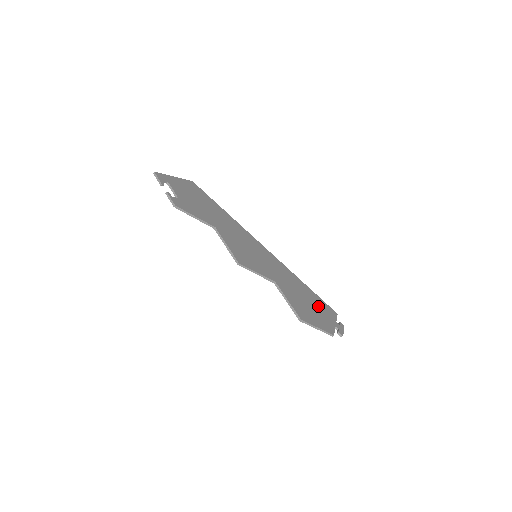
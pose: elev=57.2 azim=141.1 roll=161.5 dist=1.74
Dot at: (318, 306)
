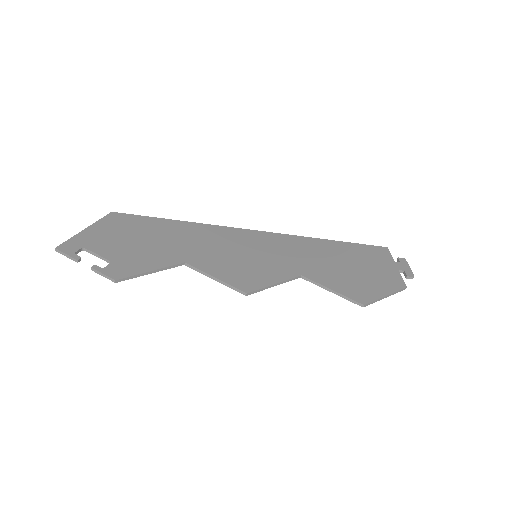
Dot at: (364, 260)
